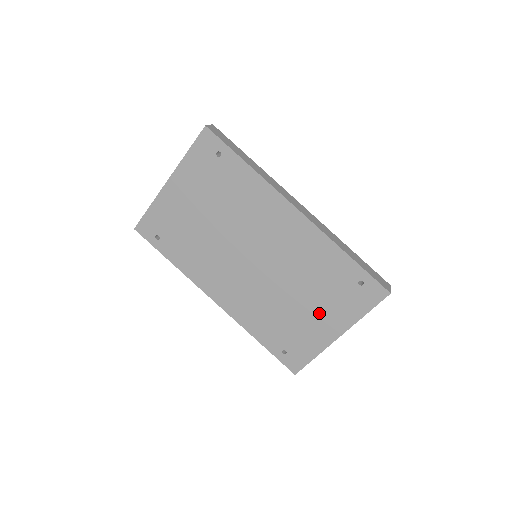
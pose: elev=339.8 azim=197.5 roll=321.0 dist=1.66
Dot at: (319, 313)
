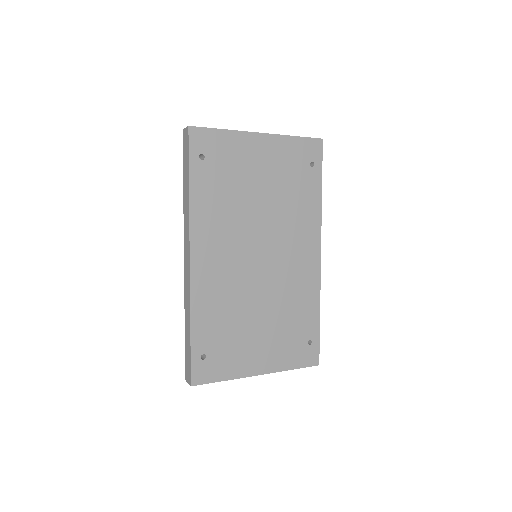
Dot at: (264, 343)
